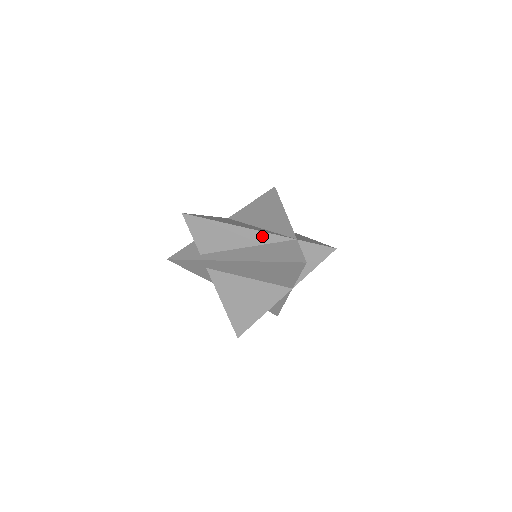
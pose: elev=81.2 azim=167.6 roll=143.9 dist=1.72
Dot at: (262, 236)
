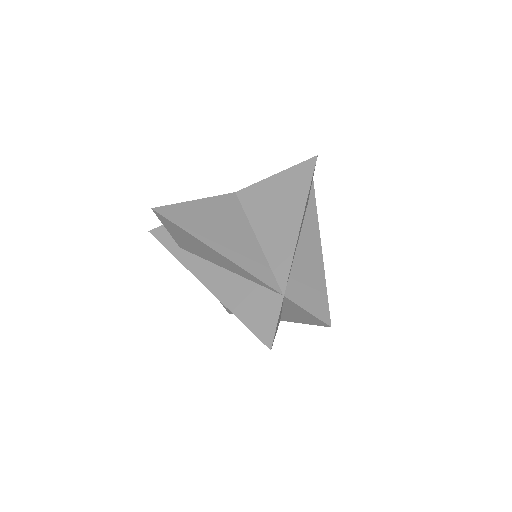
Dot at: (243, 272)
